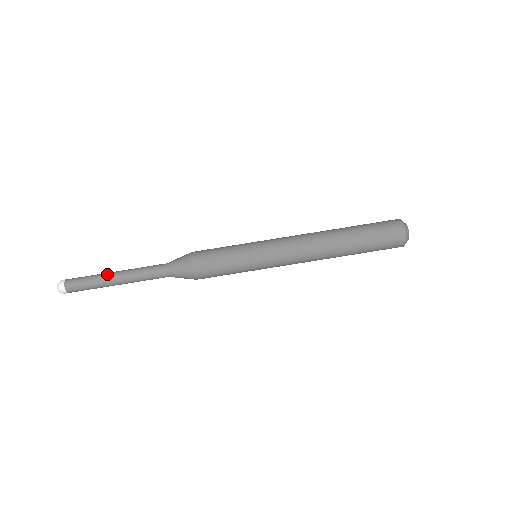
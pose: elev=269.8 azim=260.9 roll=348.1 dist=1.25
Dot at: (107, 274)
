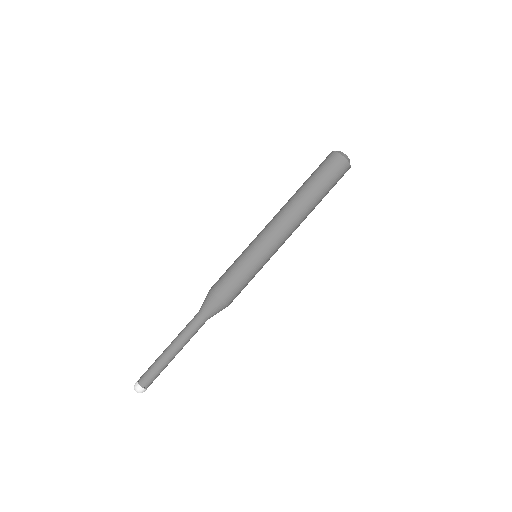
Dot at: (167, 357)
